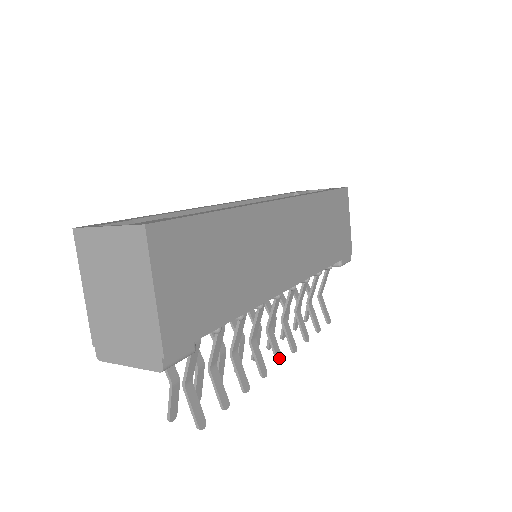
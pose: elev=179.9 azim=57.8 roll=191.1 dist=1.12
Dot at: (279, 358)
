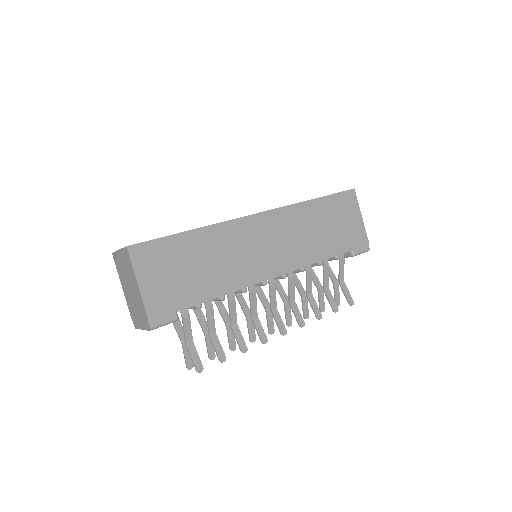
Dot at: (282, 331)
